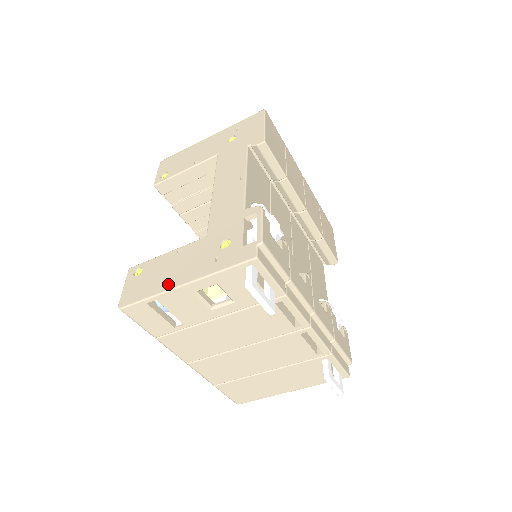
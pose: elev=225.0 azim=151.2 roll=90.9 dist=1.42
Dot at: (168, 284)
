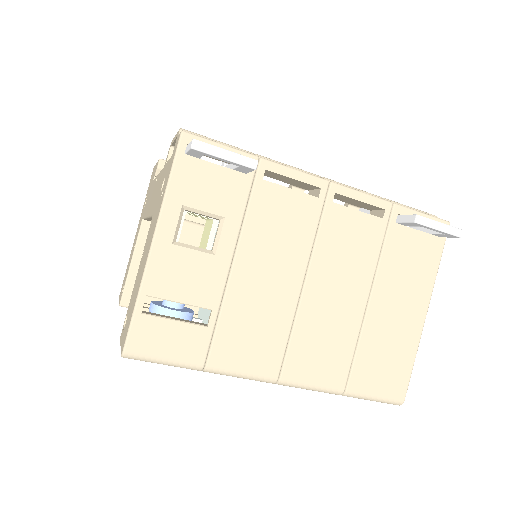
Dot at: (143, 267)
